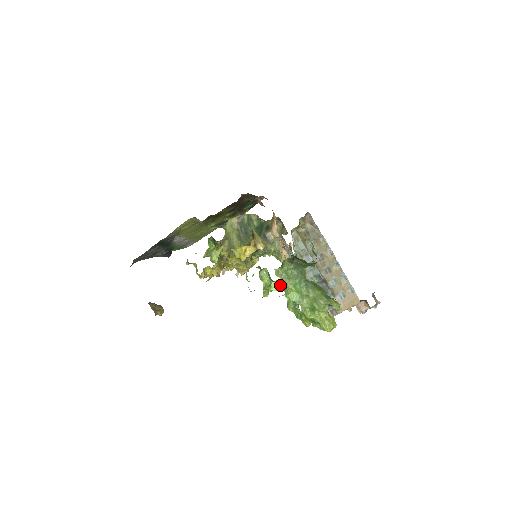
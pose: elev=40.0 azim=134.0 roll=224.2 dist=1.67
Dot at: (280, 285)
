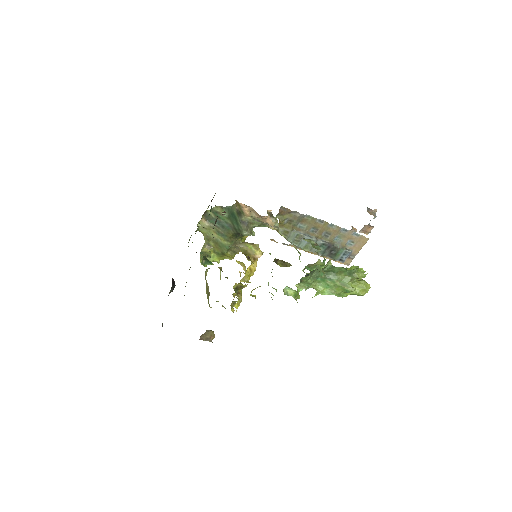
Dot at: occluded
